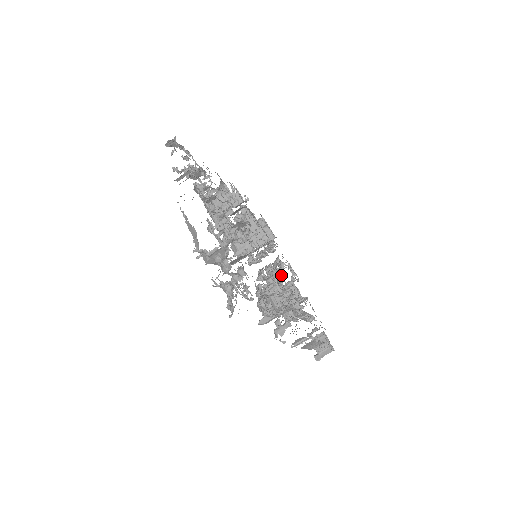
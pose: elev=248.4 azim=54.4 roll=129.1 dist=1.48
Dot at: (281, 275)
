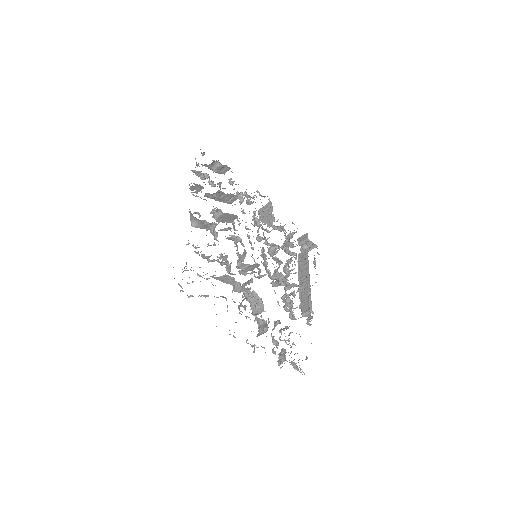
Dot at: occluded
